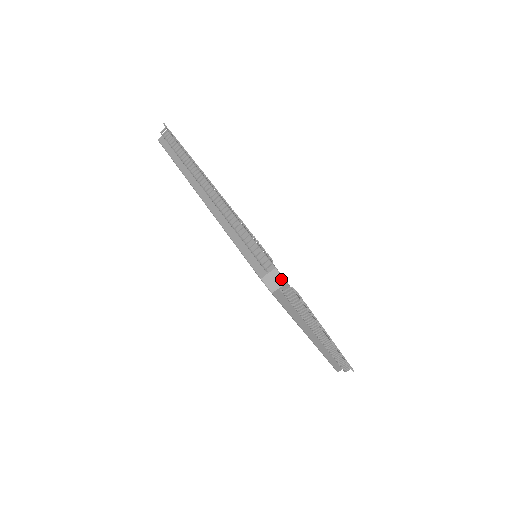
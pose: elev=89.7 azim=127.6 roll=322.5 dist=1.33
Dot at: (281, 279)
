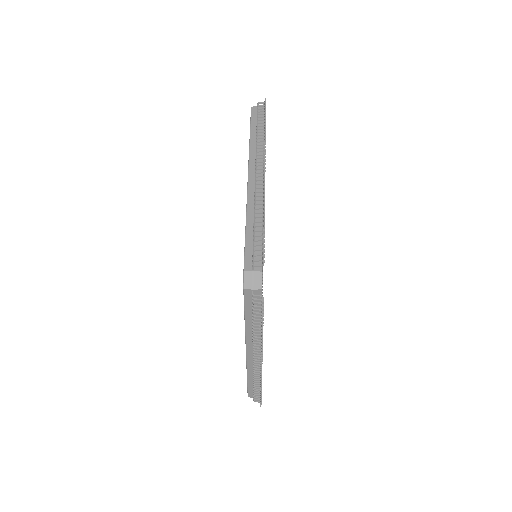
Dot at: (259, 284)
